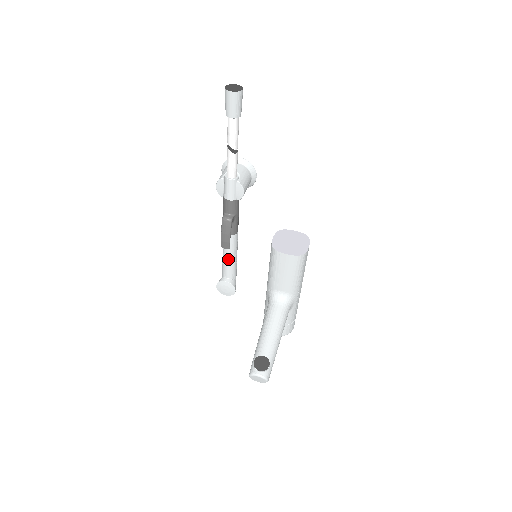
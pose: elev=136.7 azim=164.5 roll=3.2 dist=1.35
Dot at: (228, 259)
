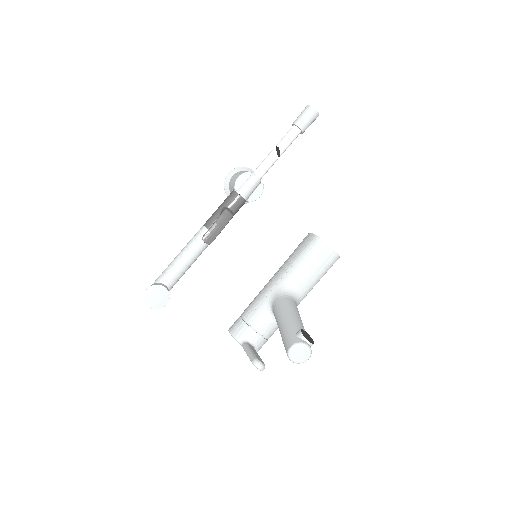
Dot at: (187, 261)
